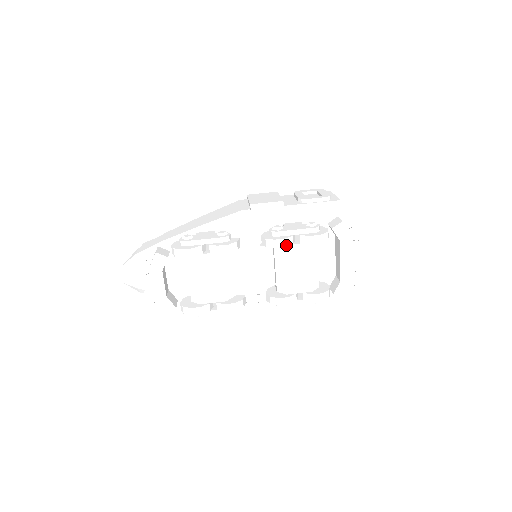
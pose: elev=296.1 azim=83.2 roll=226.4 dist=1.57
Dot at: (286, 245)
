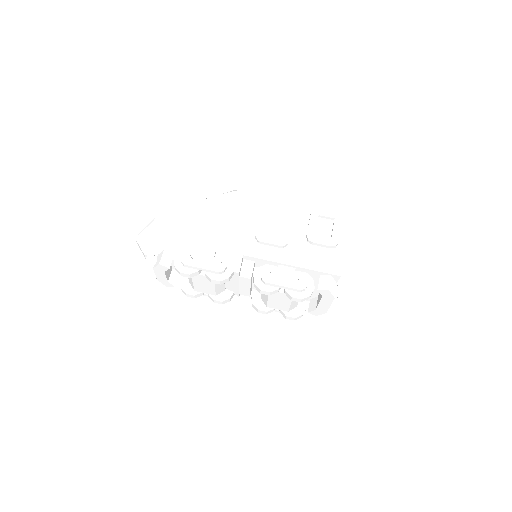
Dot at: (270, 294)
